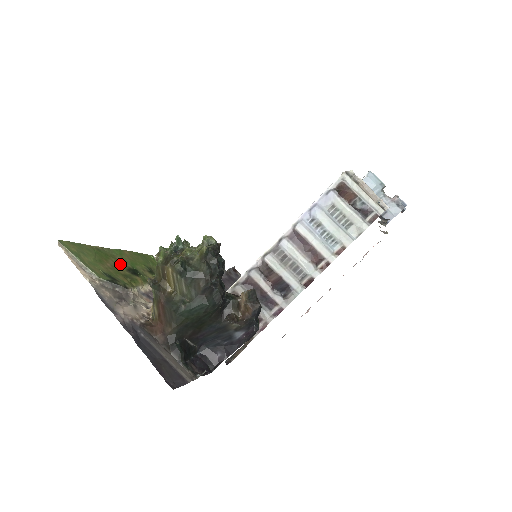
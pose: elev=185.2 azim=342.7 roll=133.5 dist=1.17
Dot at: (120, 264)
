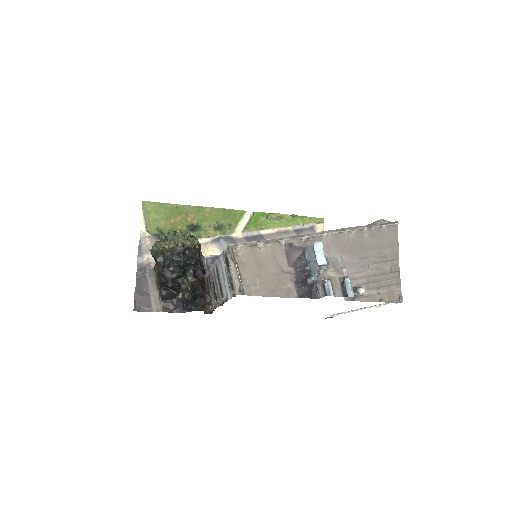
Dot at: (187, 220)
